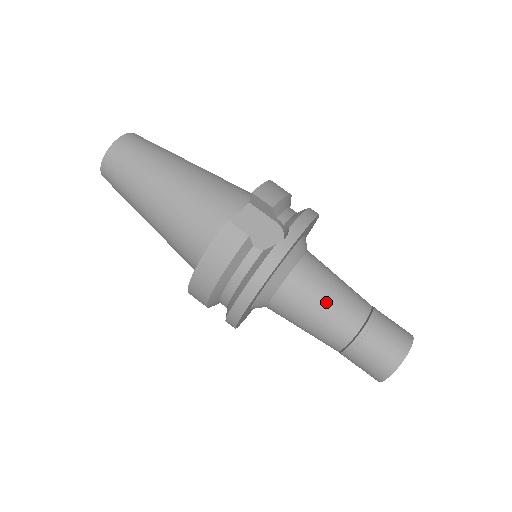
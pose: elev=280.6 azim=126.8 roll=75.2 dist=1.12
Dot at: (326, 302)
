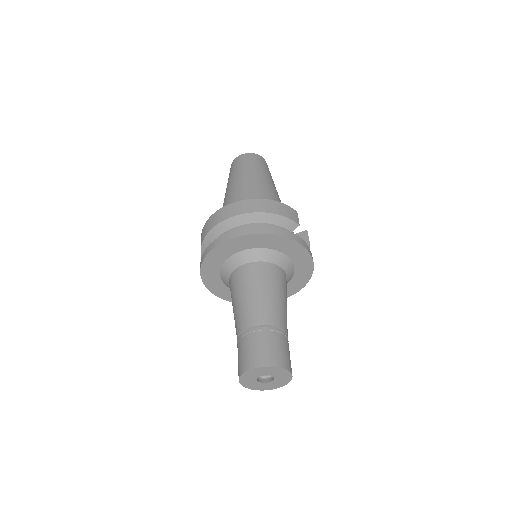
Dot at: (281, 297)
